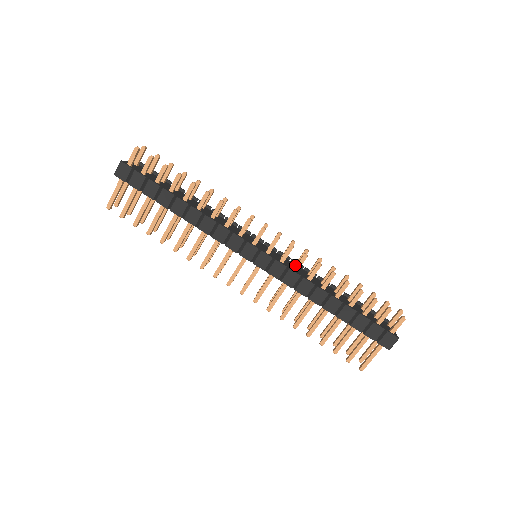
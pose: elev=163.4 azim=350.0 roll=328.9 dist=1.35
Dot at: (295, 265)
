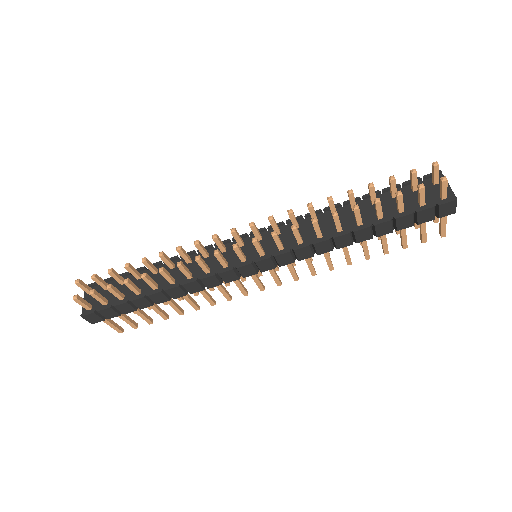
Dot at: occluded
